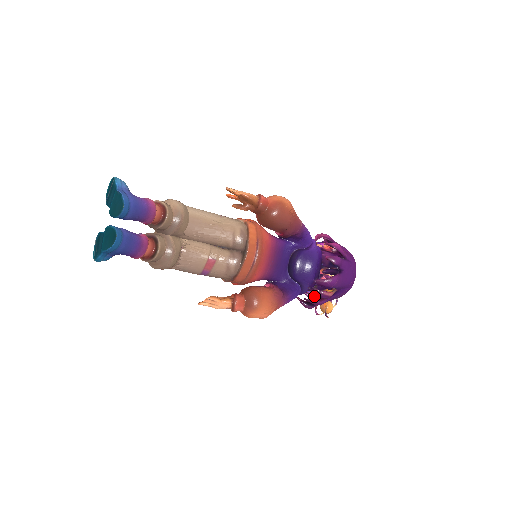
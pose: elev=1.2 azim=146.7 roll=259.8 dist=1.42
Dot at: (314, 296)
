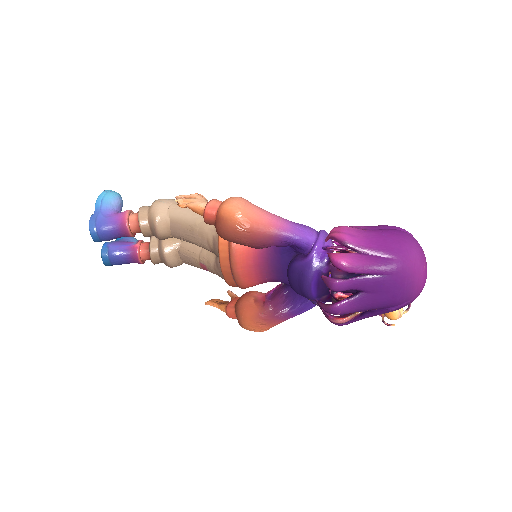
Dot at: occluded
